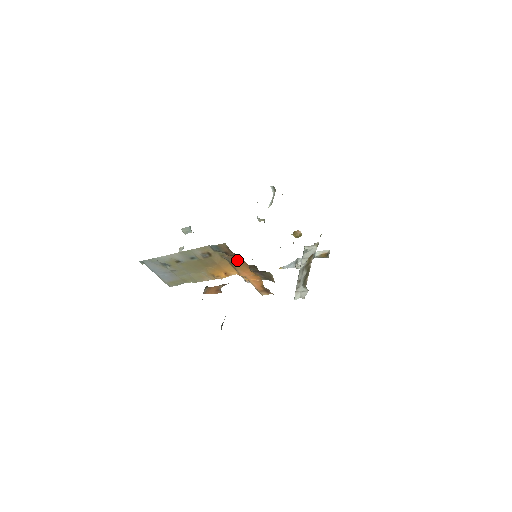
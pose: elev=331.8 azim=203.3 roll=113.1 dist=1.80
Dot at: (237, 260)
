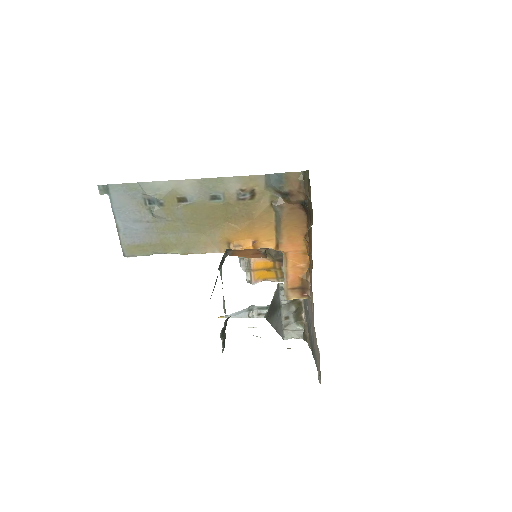
Dot at: (295, 215)
